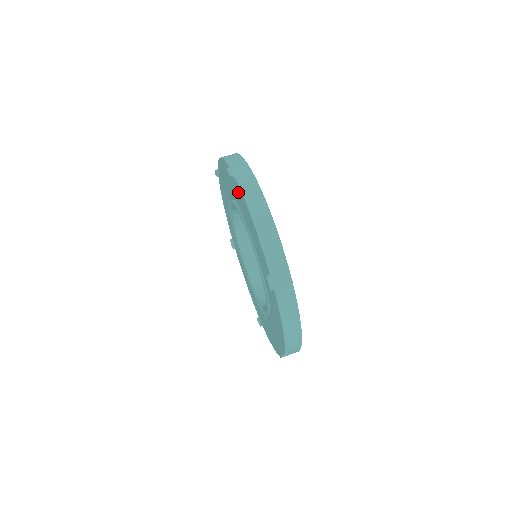
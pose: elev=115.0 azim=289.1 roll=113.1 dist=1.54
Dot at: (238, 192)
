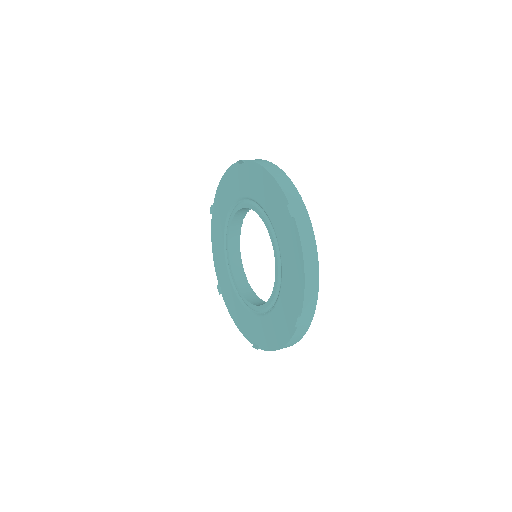
Dot at: (248, 172)
